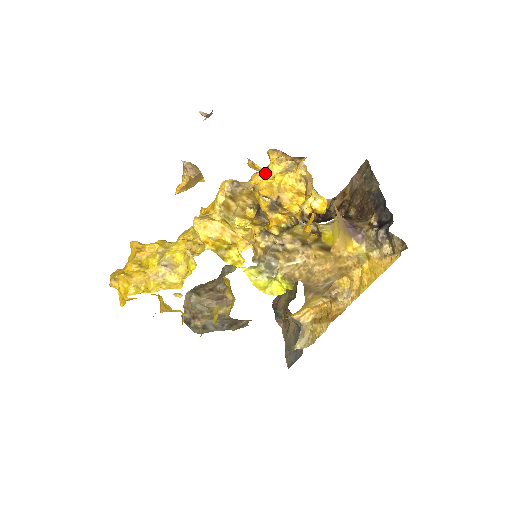
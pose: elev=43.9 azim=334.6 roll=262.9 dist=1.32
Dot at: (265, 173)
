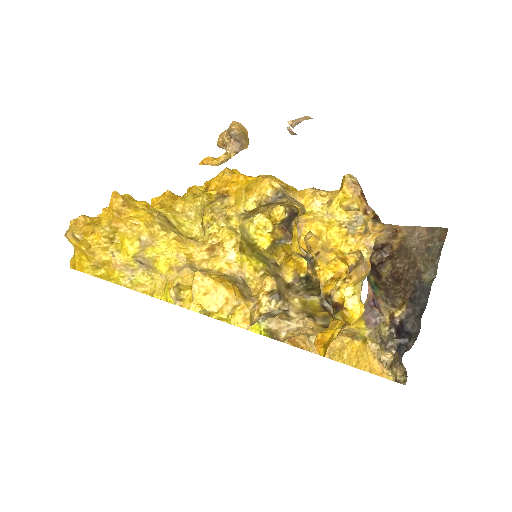
Dot at: (317, 265)
